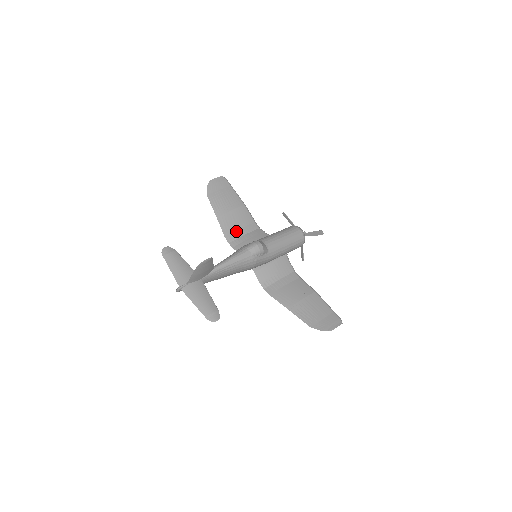
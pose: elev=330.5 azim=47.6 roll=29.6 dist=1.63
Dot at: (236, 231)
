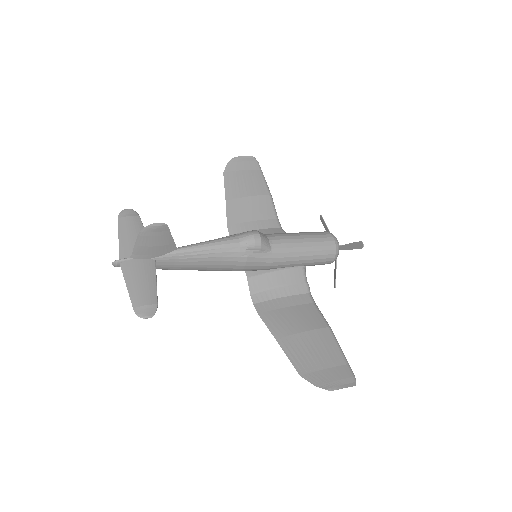
Dot at: (245, 223)
